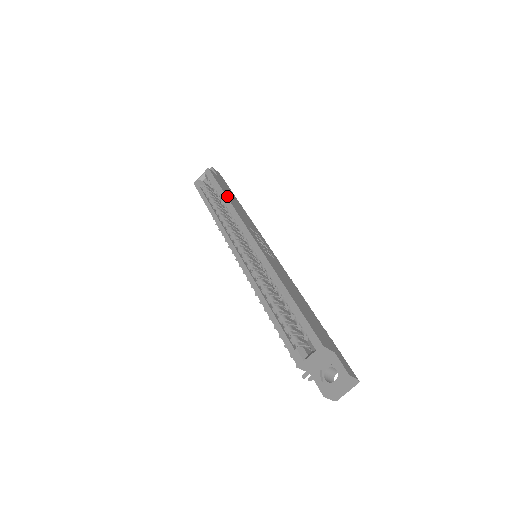
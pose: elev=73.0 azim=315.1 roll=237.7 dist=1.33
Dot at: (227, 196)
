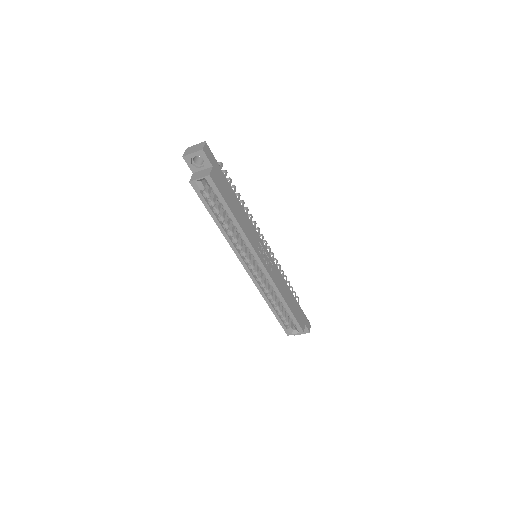
Dot at: (236, 218)
